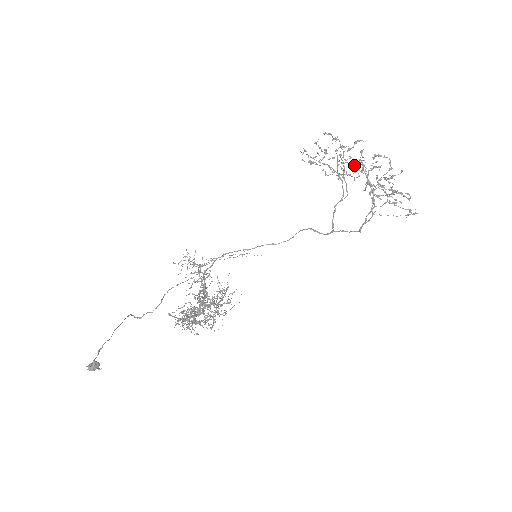
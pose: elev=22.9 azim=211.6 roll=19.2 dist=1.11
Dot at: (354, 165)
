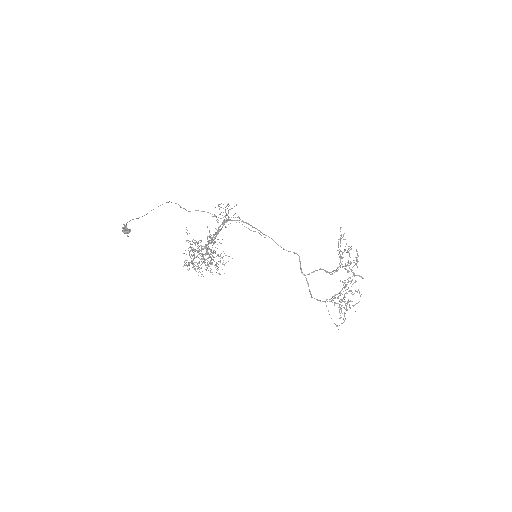
Dot at: occluded
